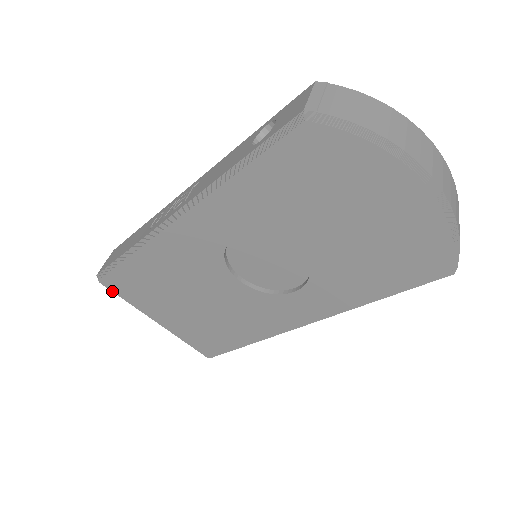
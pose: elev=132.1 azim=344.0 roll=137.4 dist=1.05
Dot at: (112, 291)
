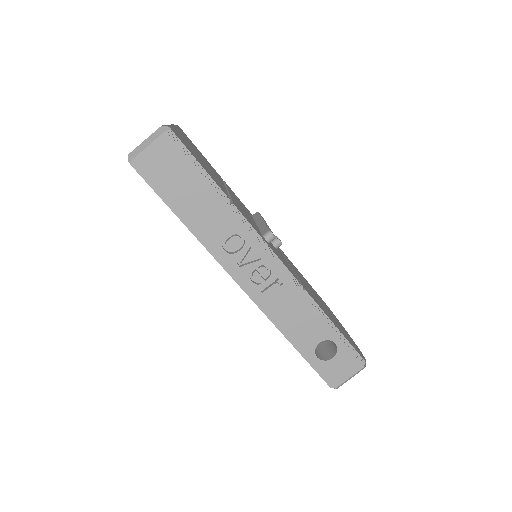
Dot at: occluded
